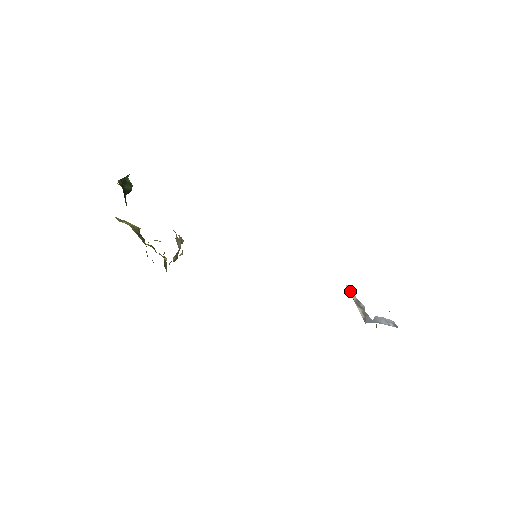
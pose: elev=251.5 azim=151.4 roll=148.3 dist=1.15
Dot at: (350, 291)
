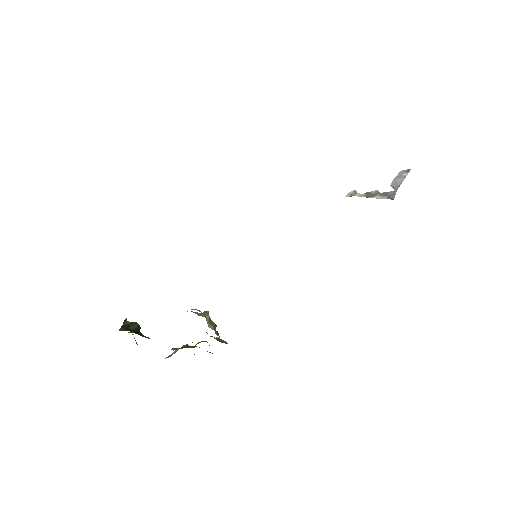
Dot at: occluded
